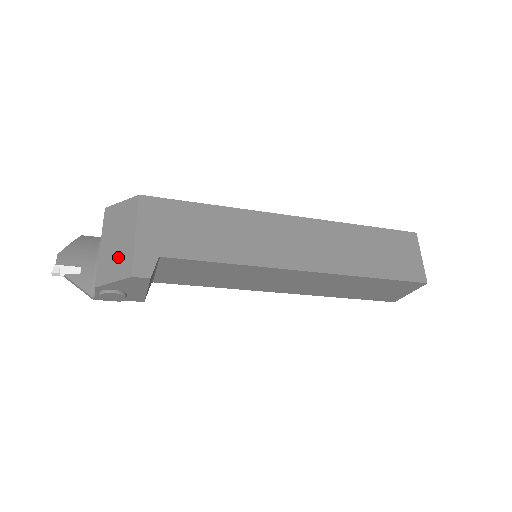
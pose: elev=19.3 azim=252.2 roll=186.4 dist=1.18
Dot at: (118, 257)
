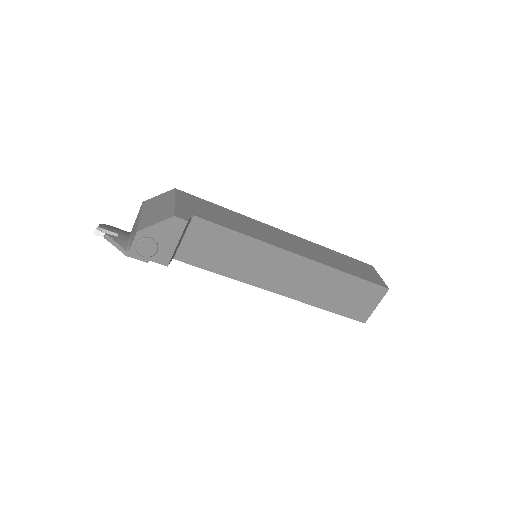
Dot at: (159, 213)
